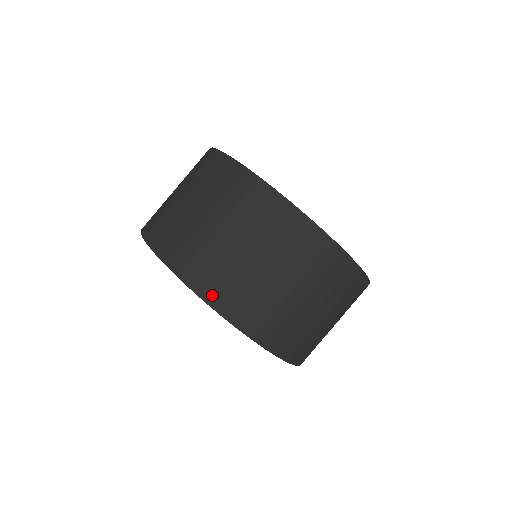
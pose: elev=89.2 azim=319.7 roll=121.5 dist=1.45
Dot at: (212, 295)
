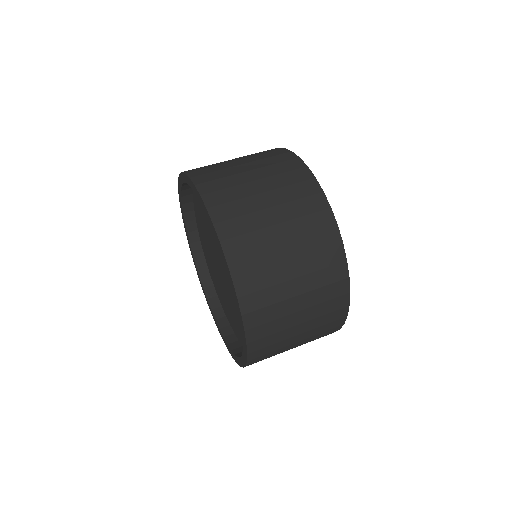
Dot at: (246, 296)
